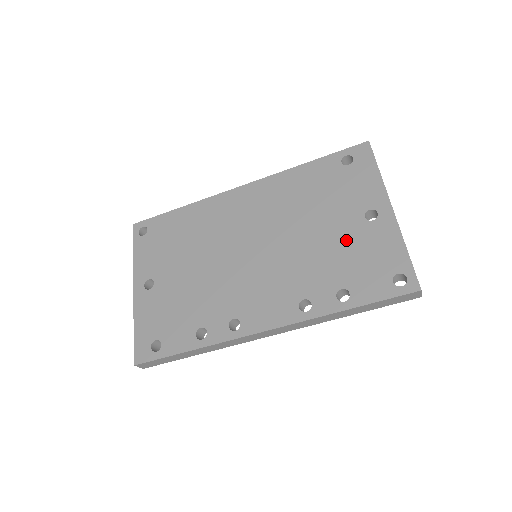
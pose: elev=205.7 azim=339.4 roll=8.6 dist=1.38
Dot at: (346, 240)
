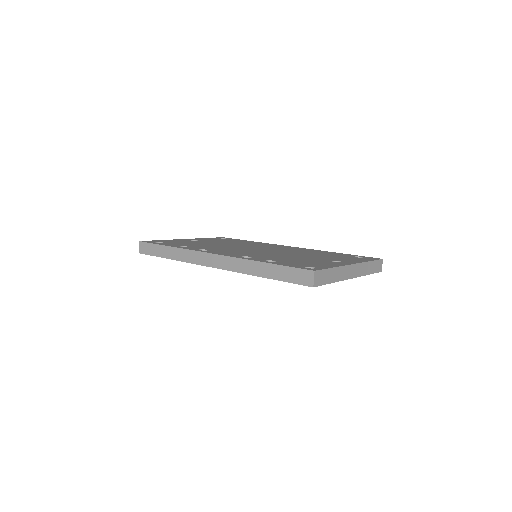
Dot at: (308, 259)
